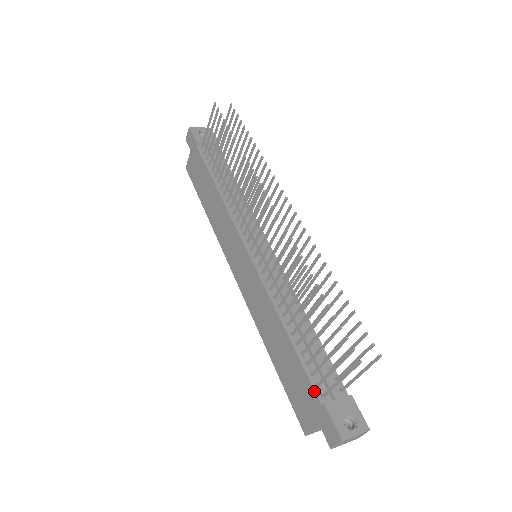
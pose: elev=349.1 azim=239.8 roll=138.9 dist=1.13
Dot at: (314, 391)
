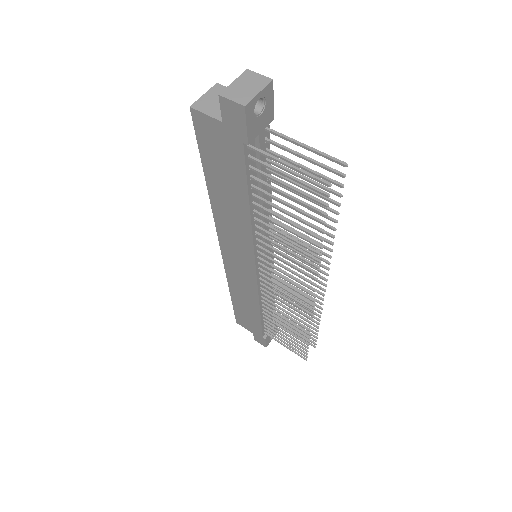
Dot at: (262, 333)
